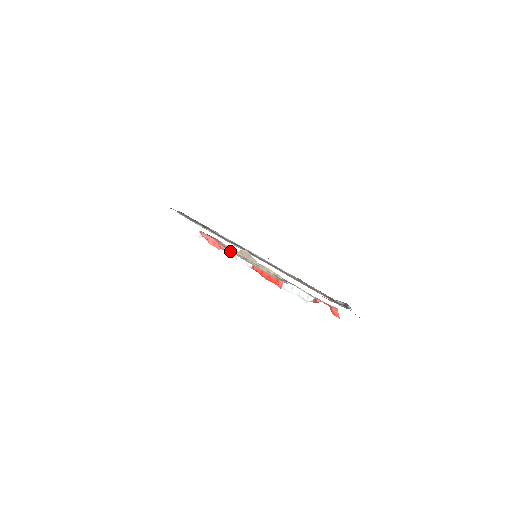
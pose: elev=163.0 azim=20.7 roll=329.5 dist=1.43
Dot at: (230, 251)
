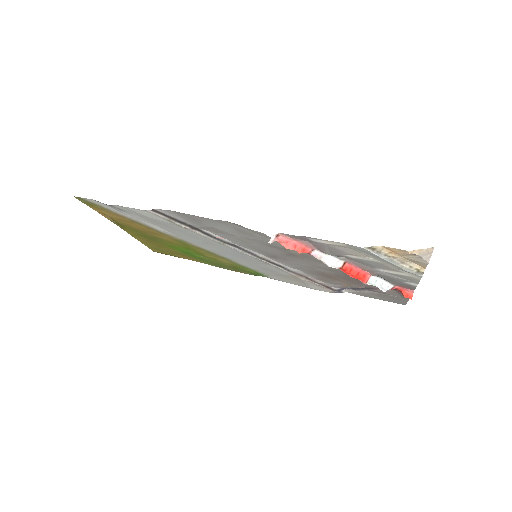
Dot at: (372, 252)
